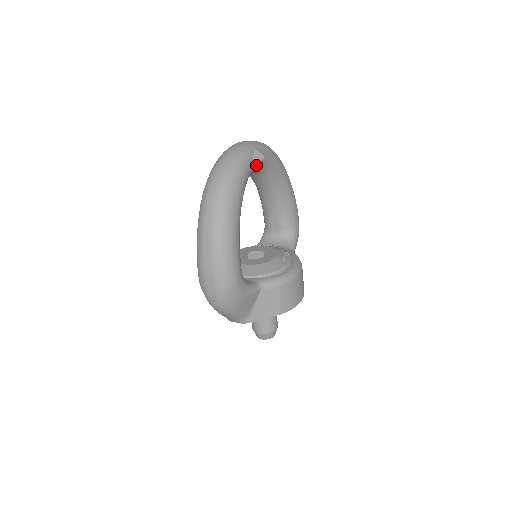
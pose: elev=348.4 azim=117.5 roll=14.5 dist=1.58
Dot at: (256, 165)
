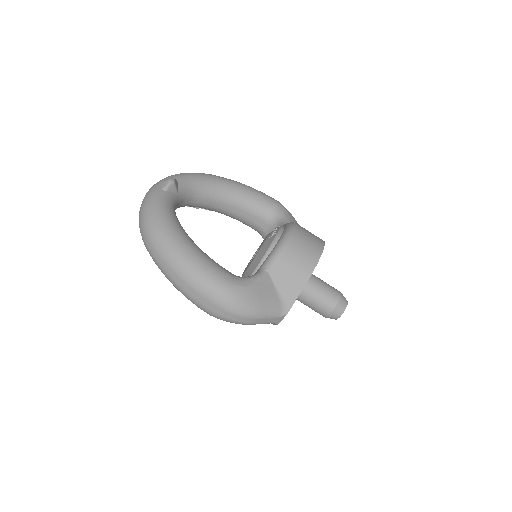
Dot at: (172, 191)
